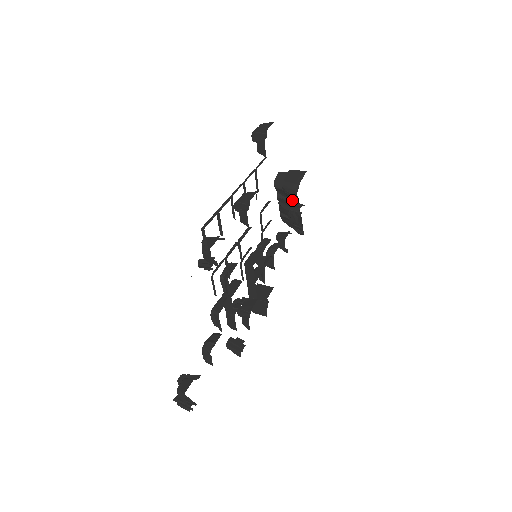
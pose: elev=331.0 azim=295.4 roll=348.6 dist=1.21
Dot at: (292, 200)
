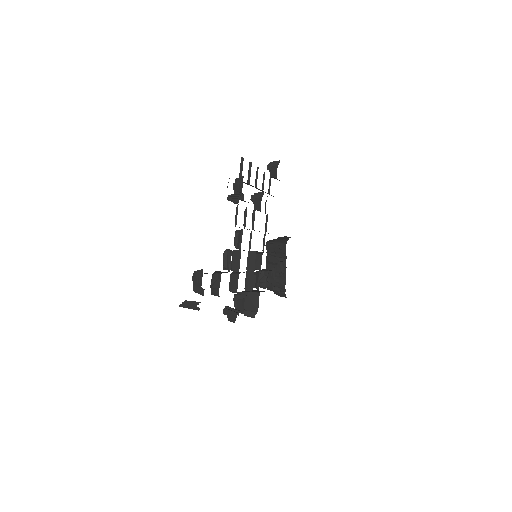
Dot at: (280, 256)
